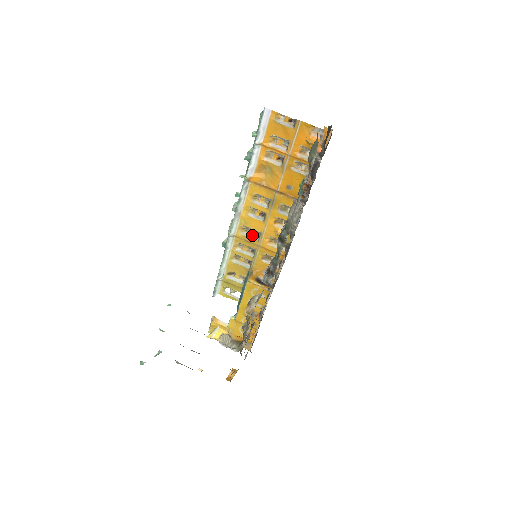
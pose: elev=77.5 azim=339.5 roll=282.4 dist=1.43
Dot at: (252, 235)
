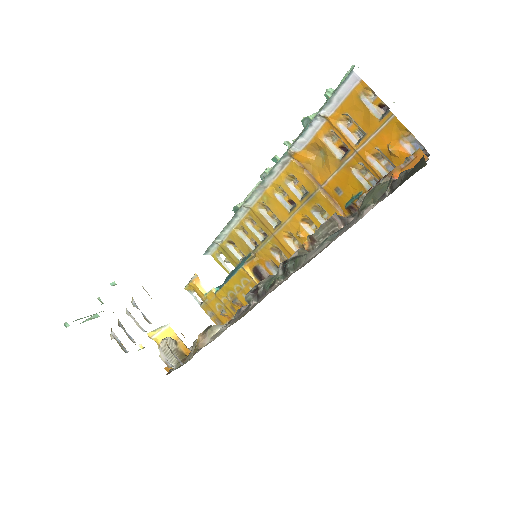
Dot at: (271, 218)
